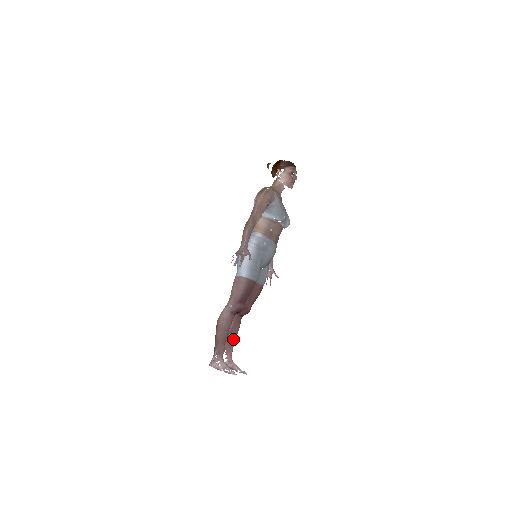
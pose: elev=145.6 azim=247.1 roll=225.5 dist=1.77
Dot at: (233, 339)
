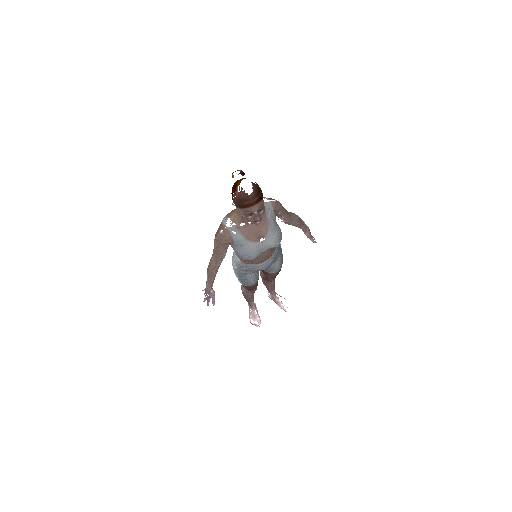
Dot at: (270, 288)
